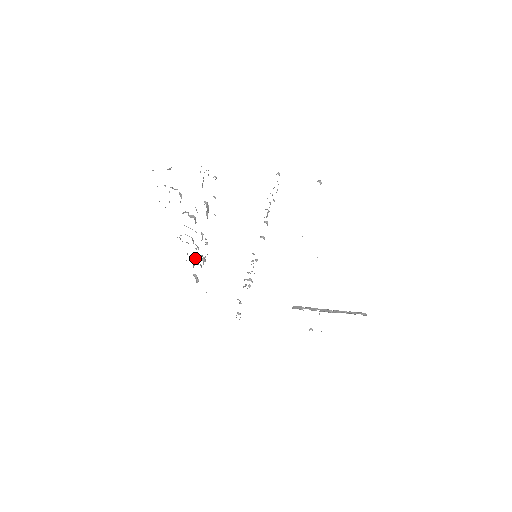
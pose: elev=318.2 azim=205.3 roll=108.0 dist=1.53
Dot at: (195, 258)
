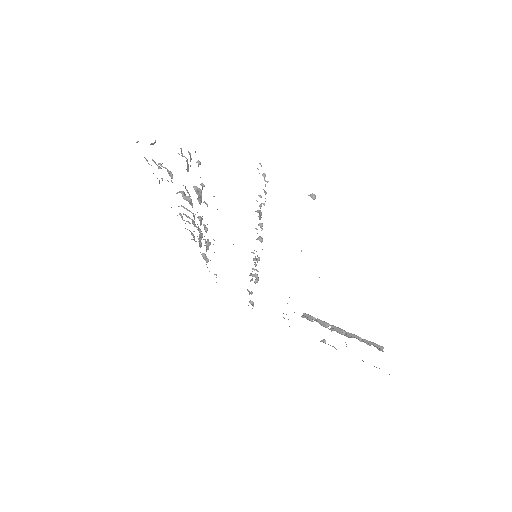
Dot at: (200, 239)
